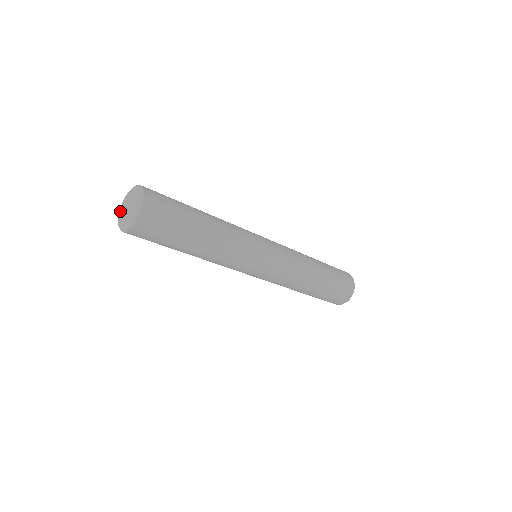
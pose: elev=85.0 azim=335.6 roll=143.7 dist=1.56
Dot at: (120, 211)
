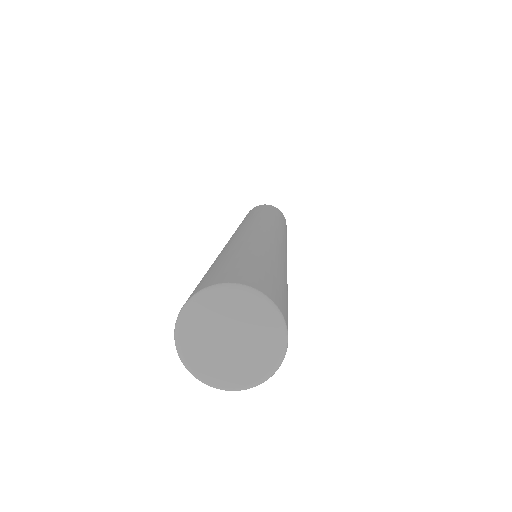
Dot at: (199, 307)
